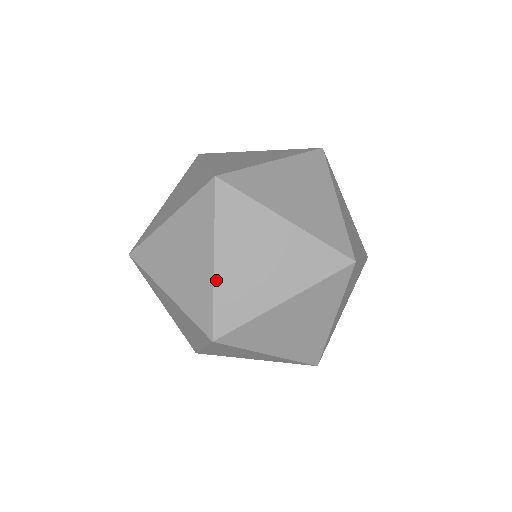
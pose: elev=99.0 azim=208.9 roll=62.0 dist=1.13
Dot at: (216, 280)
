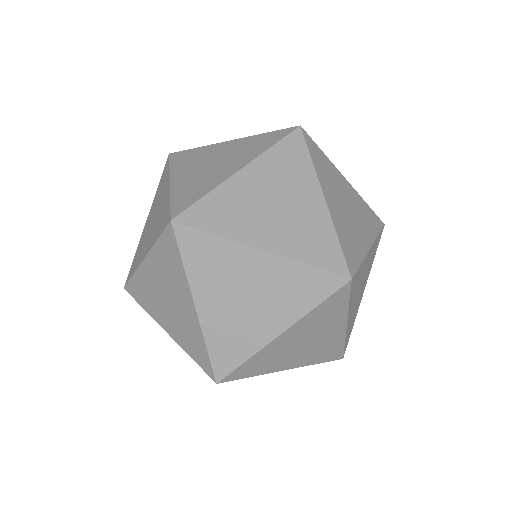
Dot at: (332, 217)
